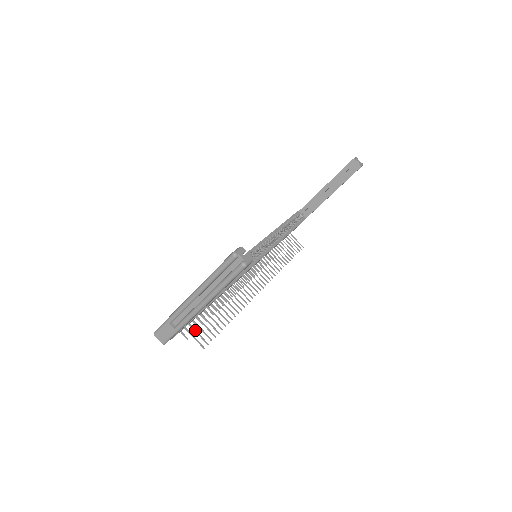
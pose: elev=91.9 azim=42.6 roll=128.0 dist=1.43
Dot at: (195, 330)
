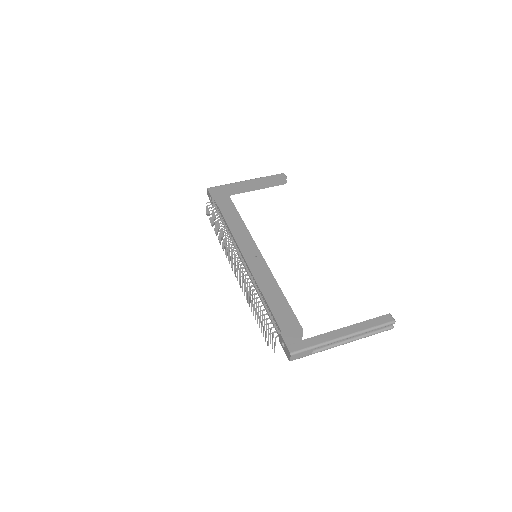
Dot at: occluded
